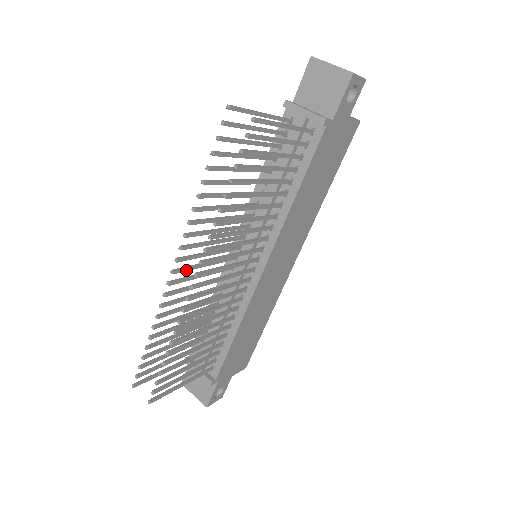
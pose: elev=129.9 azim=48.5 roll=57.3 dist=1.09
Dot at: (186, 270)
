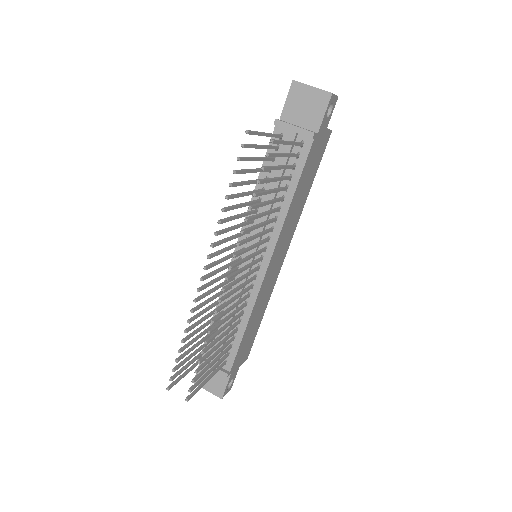
Dot at: (210, 276)
